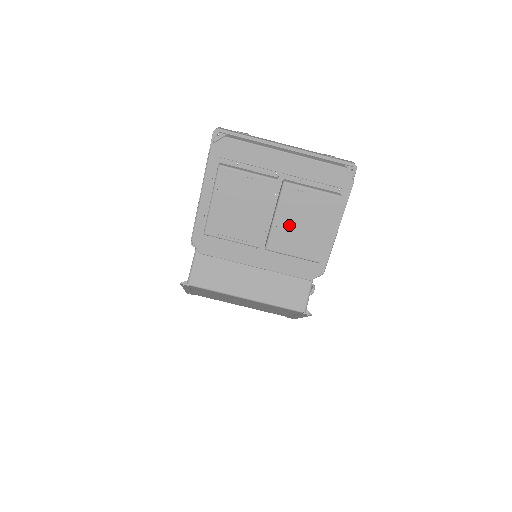
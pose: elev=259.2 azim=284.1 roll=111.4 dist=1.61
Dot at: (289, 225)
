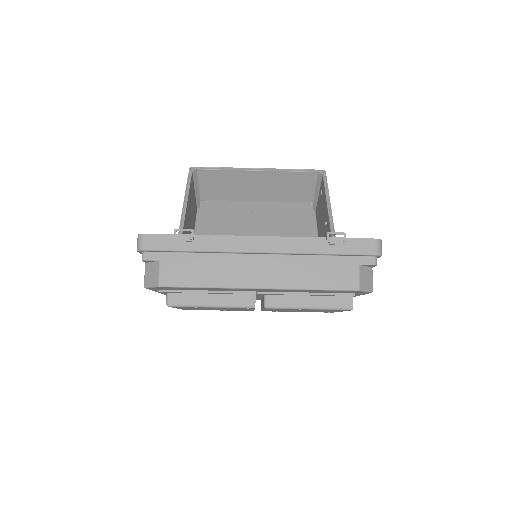
Dot at: occluded
